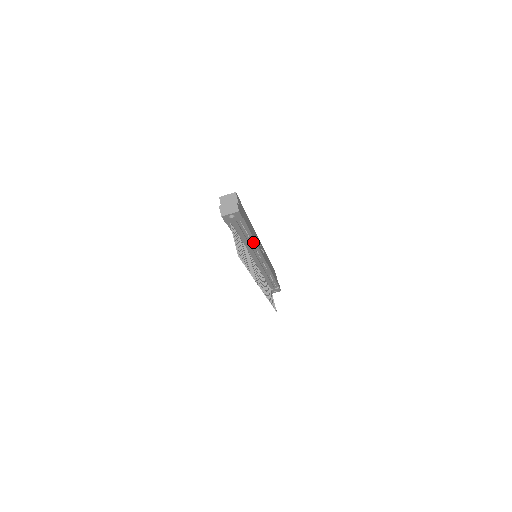
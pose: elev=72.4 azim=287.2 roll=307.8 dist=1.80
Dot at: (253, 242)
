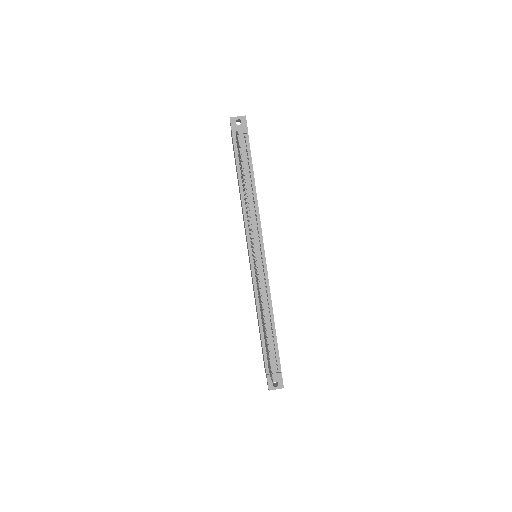
Dot at: (254, 198)
